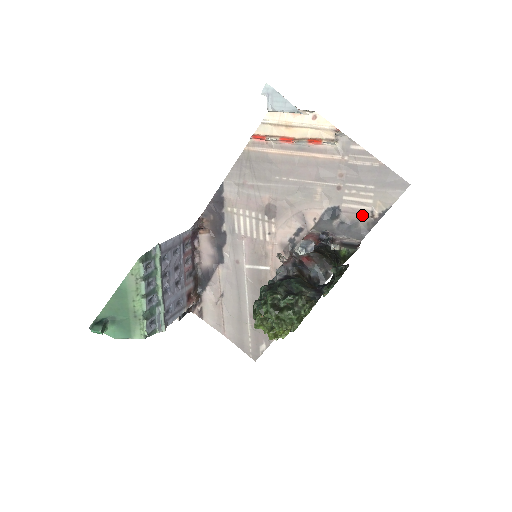
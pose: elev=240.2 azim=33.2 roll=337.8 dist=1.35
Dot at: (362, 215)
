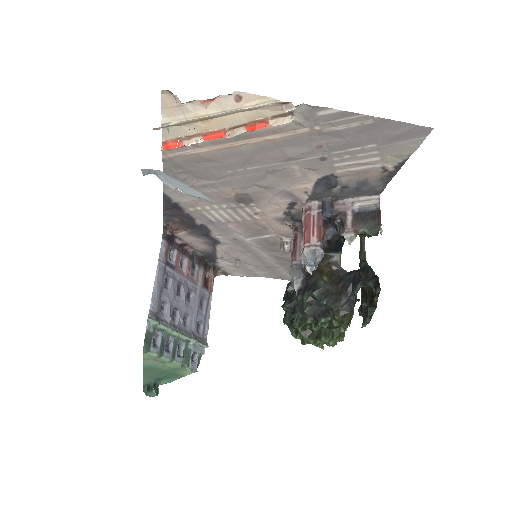
Dot at: (370, 173)
